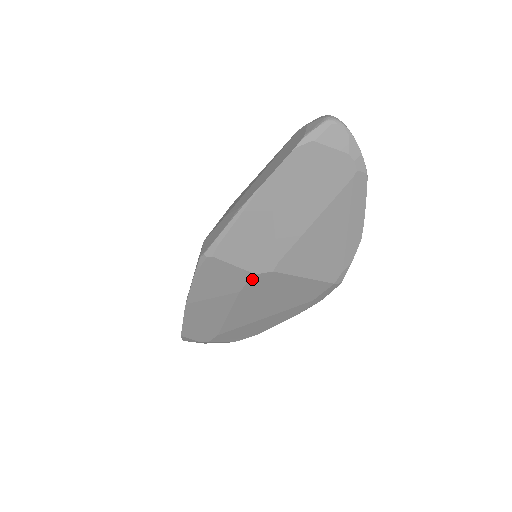
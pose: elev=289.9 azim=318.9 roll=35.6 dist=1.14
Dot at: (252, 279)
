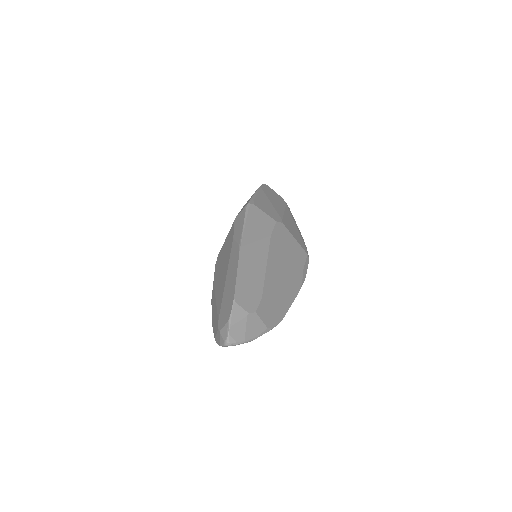
Dot at: (275, 225)
